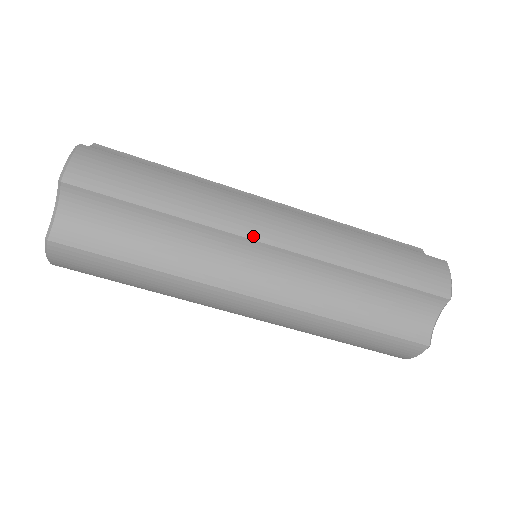
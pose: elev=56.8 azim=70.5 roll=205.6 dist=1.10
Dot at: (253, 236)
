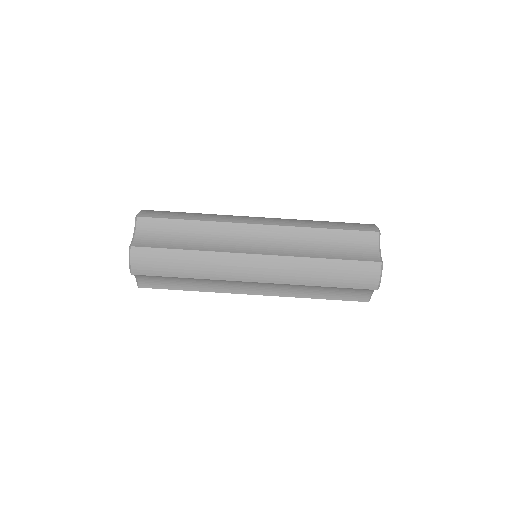
Dot at: (246, 222)
